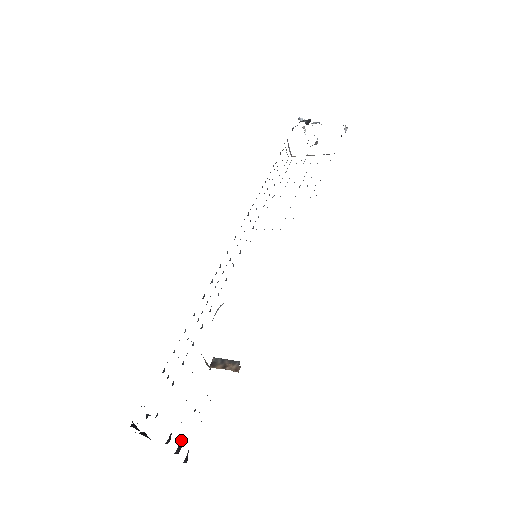
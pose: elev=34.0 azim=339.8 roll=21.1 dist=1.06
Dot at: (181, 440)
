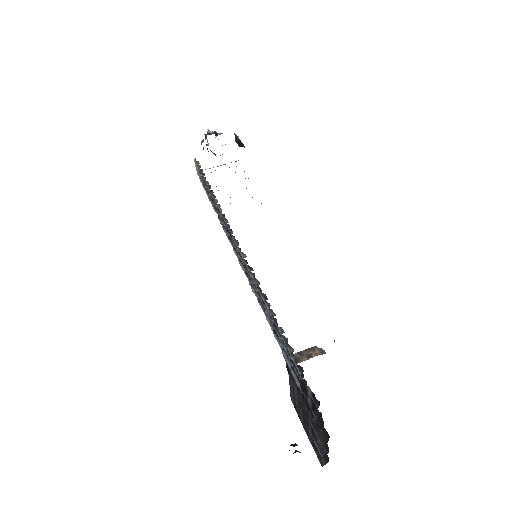
Dot at: (317, 442)
